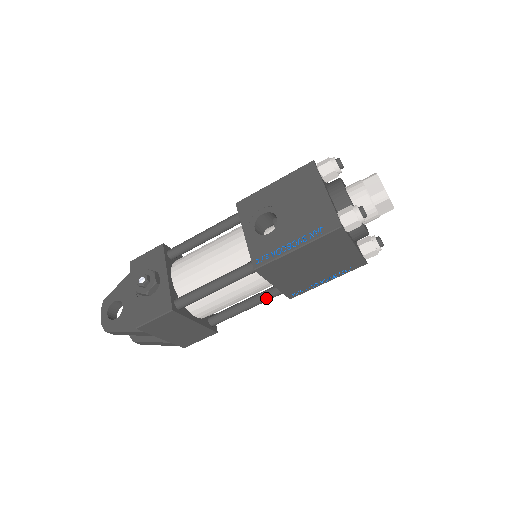
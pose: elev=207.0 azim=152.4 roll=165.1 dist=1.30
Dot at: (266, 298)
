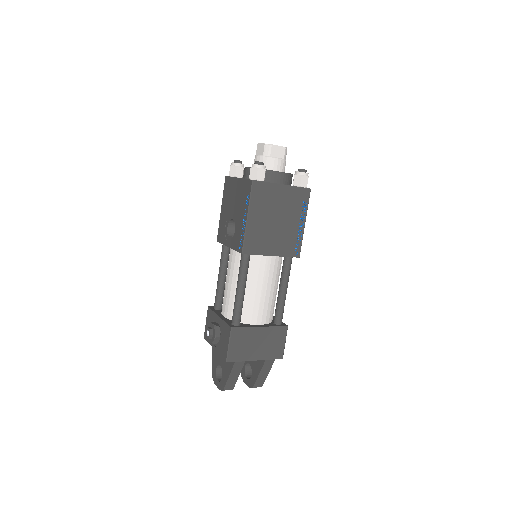
Dot at: (286, 272)
